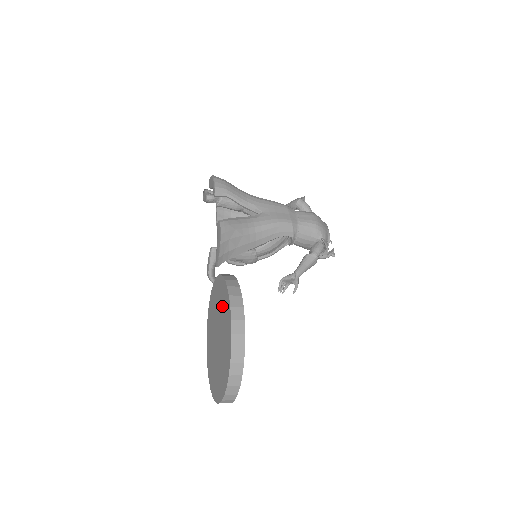
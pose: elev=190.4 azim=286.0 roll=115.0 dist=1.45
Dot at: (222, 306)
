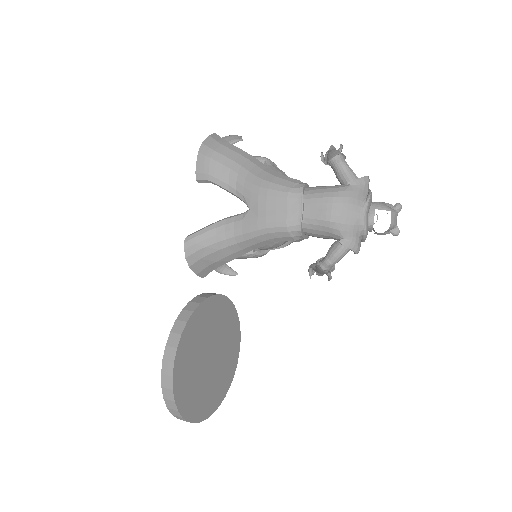
Dot at: occluded
